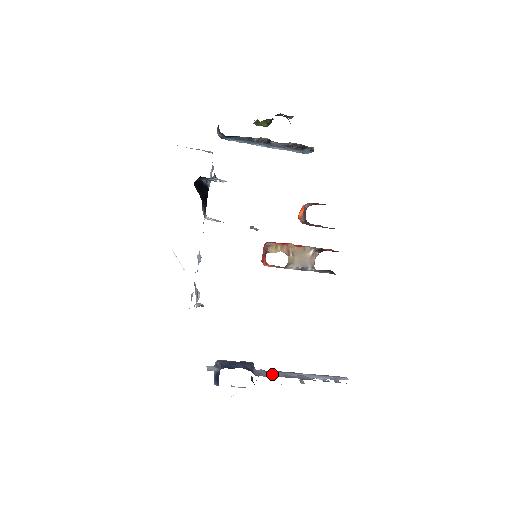
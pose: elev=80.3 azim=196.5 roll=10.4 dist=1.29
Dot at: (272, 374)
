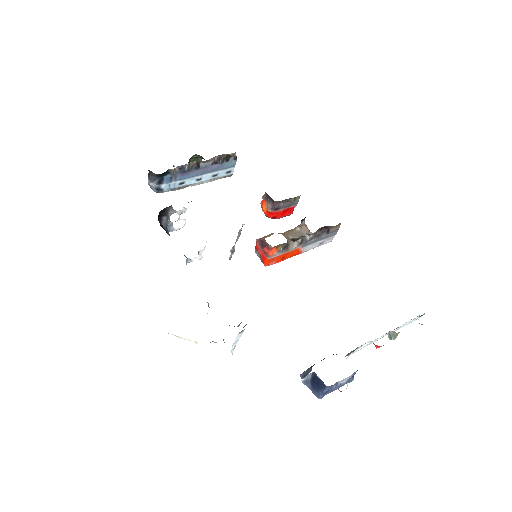
Dot at: (361, 347)
